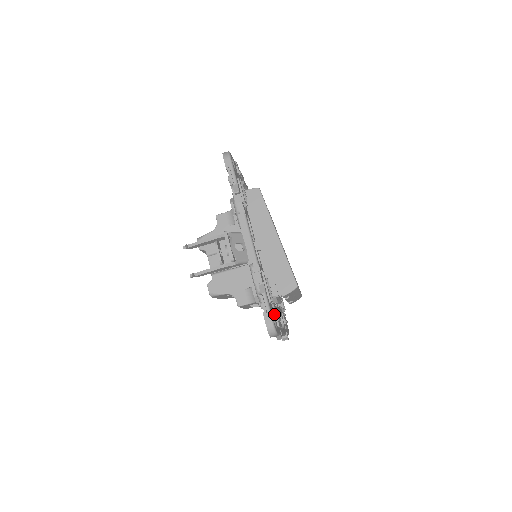
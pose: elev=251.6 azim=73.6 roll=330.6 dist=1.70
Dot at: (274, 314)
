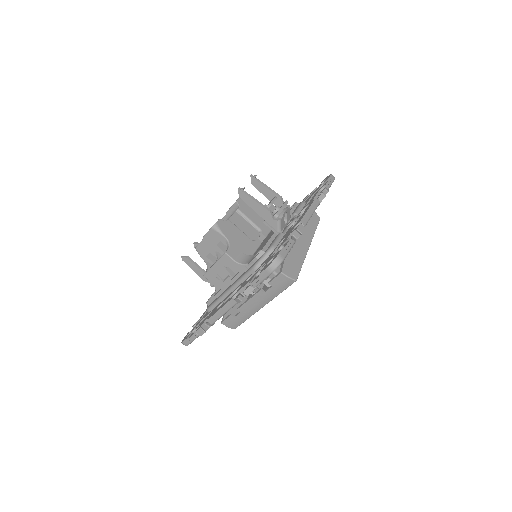
Dot at: occluded
